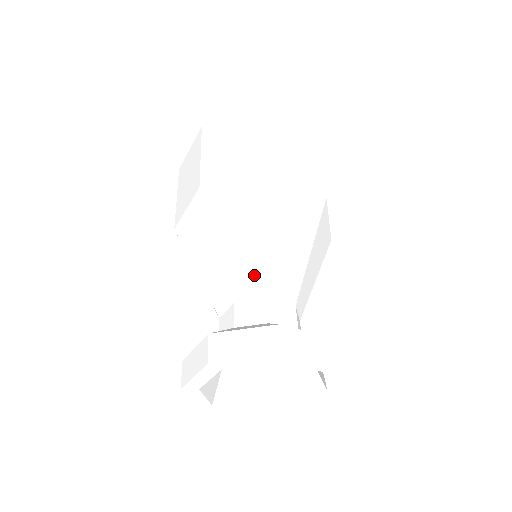
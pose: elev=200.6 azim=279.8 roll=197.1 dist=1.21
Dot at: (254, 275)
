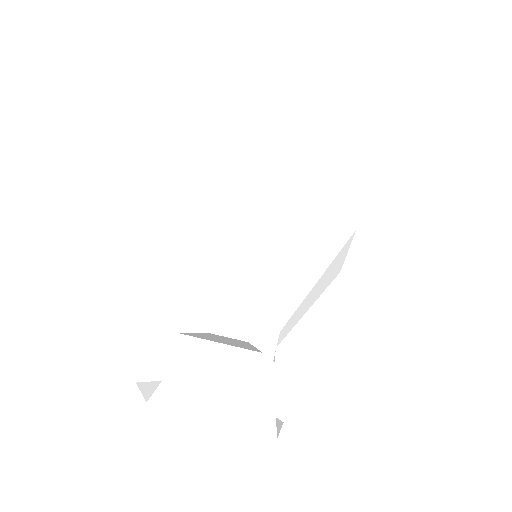
Dot at: (209, 277)
